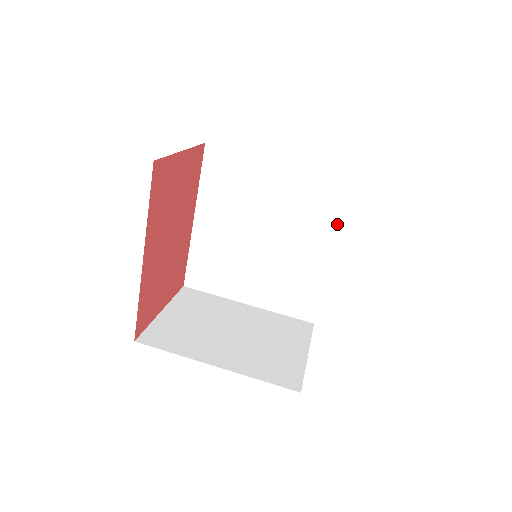
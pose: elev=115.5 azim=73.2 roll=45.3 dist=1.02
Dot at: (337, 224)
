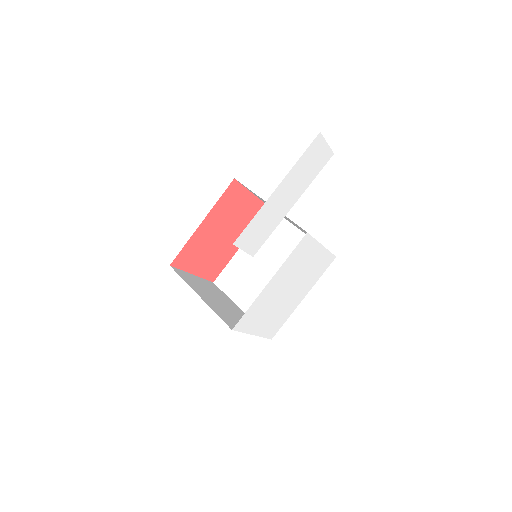
Dot at: occluded
